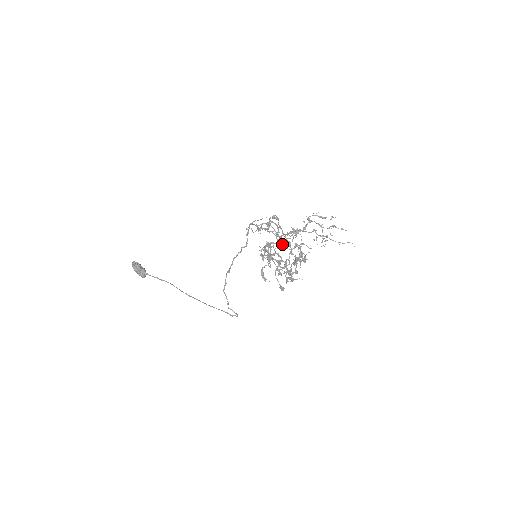
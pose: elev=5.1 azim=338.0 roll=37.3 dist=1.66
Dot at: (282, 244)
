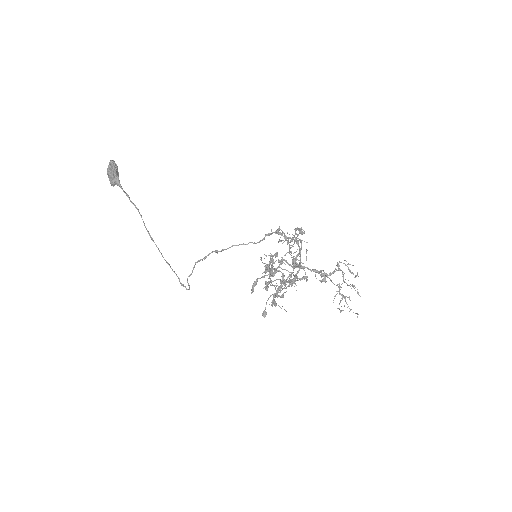
Dot at: (293, 267)
